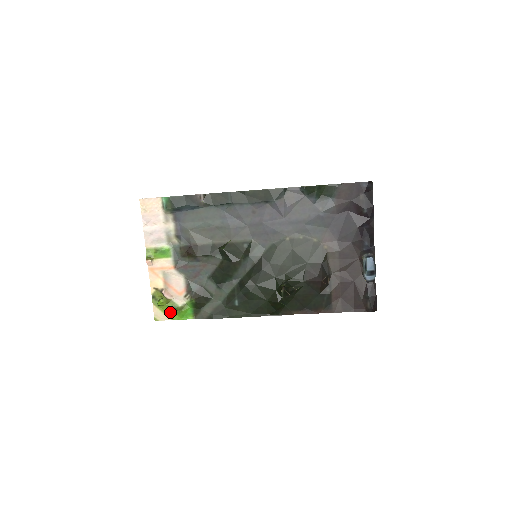
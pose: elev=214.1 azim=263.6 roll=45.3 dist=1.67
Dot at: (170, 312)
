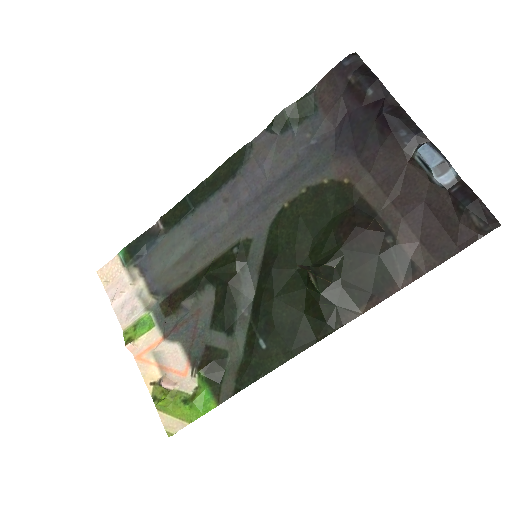
Dot at: (182, 411)
